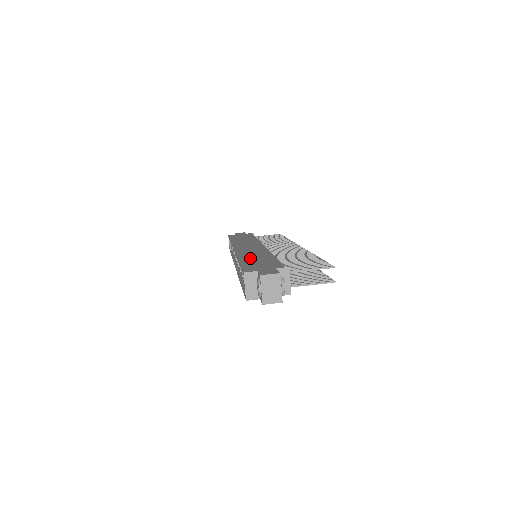
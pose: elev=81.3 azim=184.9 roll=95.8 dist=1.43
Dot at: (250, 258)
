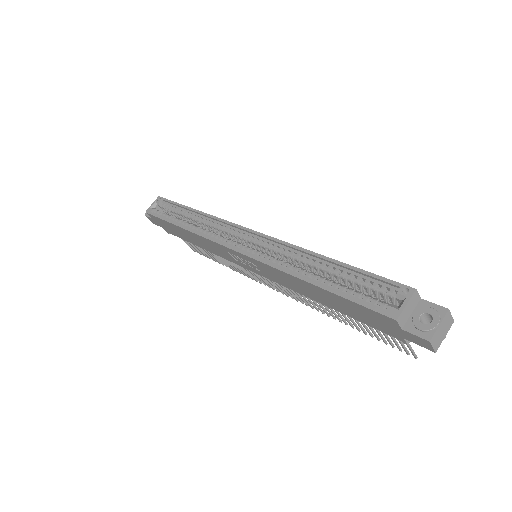
Dot at: occluded
